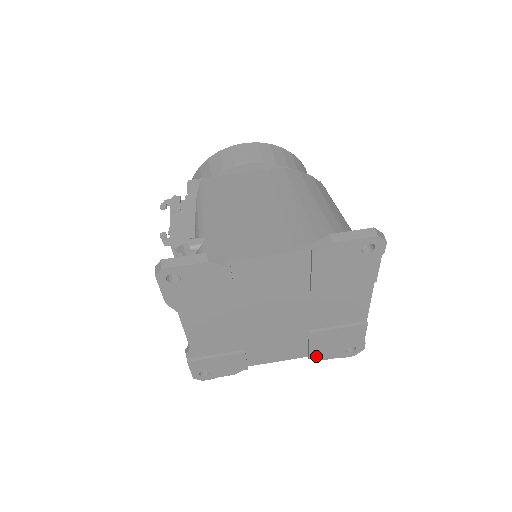
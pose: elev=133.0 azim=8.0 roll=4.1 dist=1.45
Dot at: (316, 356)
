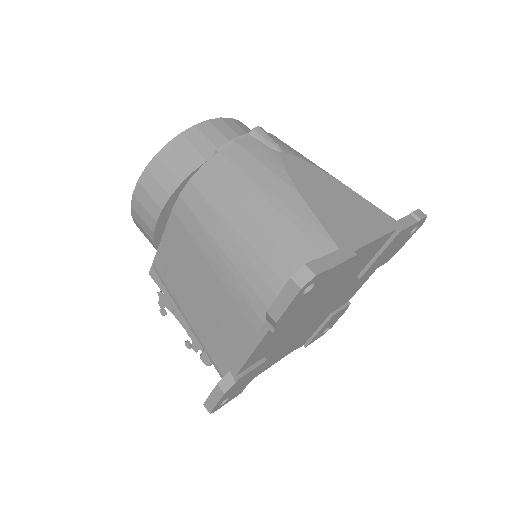
Dot at: (390, 257)
